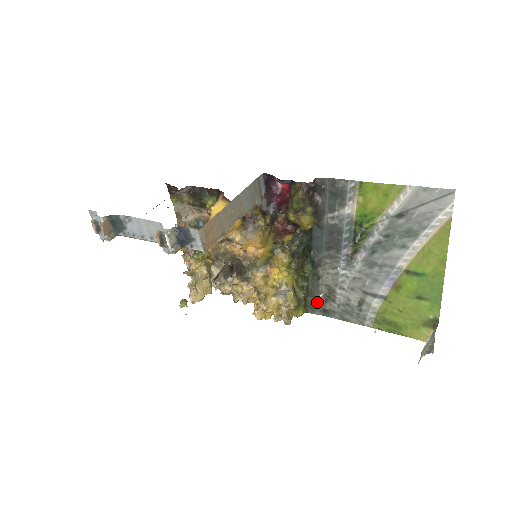
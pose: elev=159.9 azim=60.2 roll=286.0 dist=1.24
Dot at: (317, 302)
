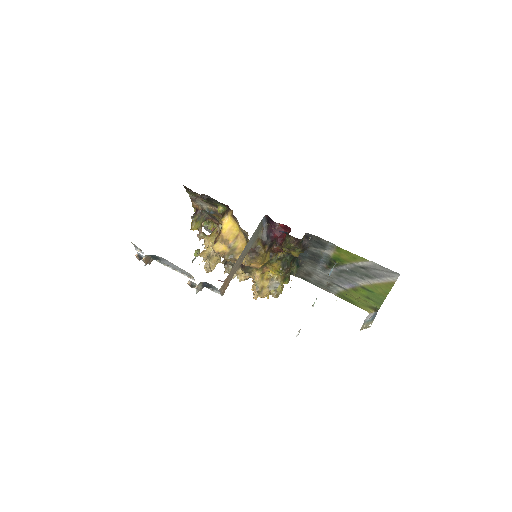
Dot at: (299, 274)
